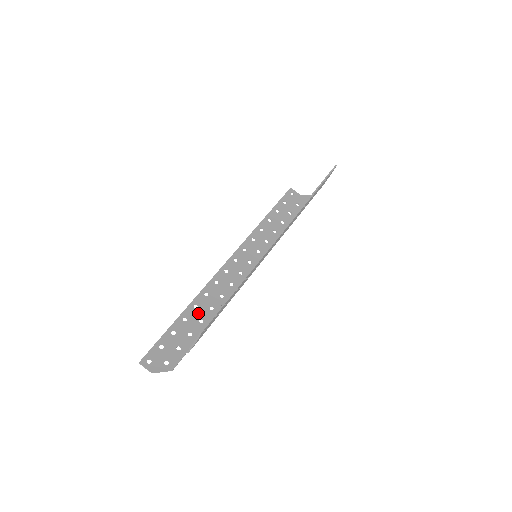
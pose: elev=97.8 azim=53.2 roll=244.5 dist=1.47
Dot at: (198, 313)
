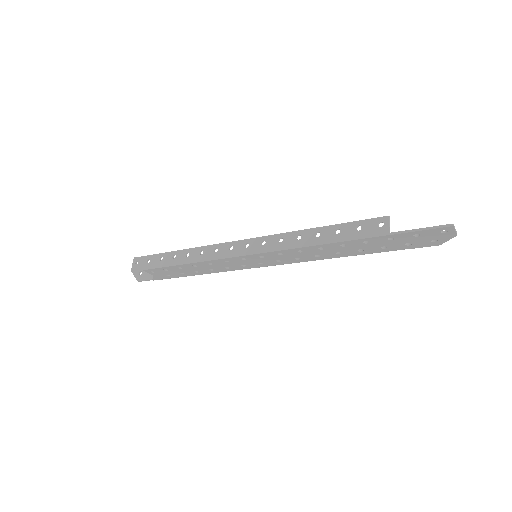
Dot at: (183, 261)
